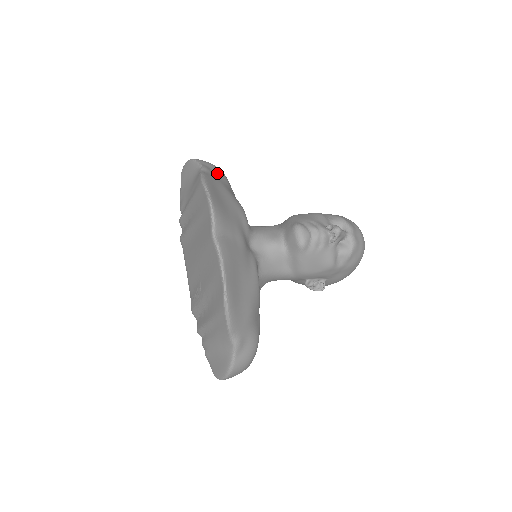
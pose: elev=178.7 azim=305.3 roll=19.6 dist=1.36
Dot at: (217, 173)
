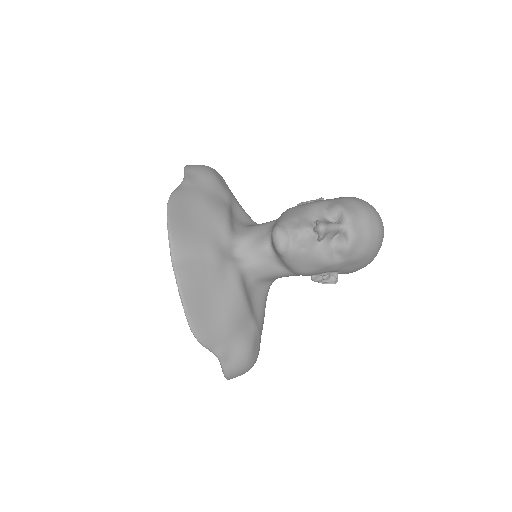
Dot at: (201, 181)
